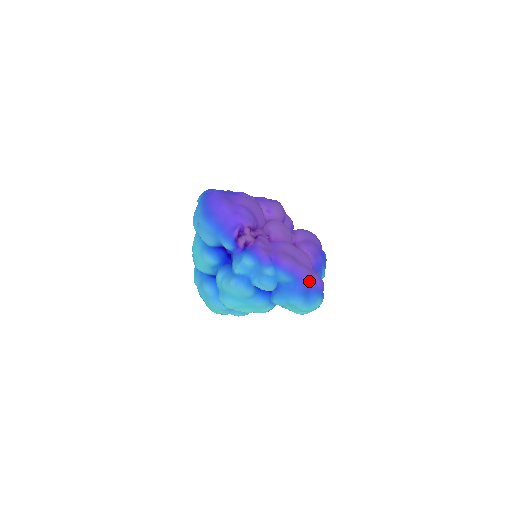
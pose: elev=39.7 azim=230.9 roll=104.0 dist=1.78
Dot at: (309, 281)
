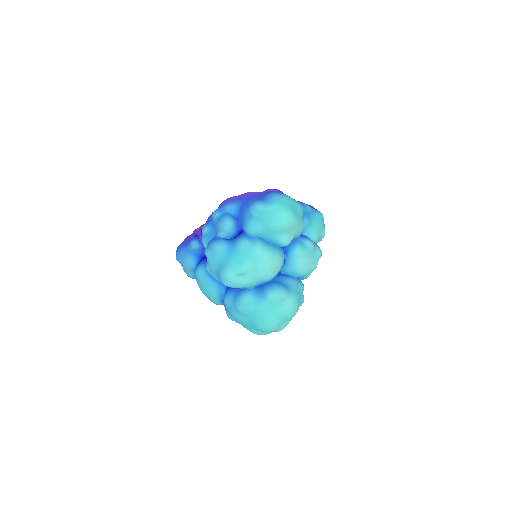
Dot at: (256, 194)
